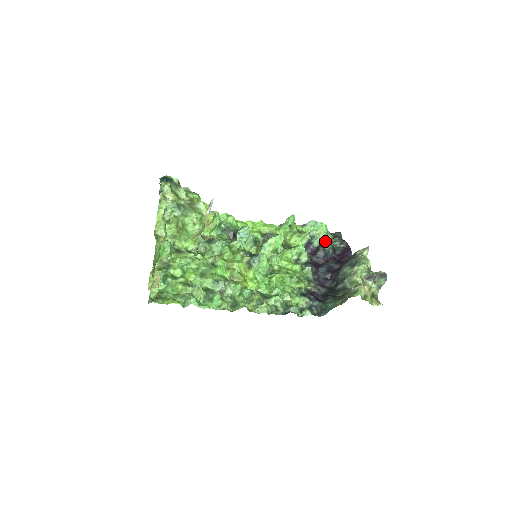
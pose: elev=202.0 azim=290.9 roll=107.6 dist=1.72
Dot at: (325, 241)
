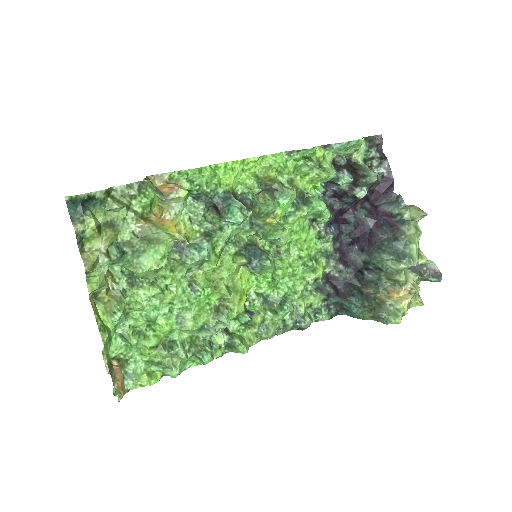
Dot at: (355, 159)
